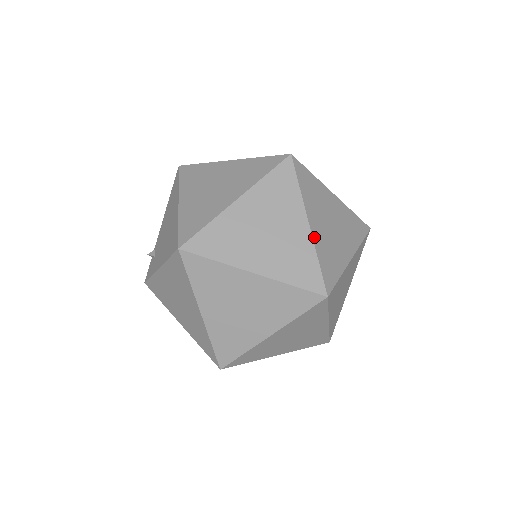
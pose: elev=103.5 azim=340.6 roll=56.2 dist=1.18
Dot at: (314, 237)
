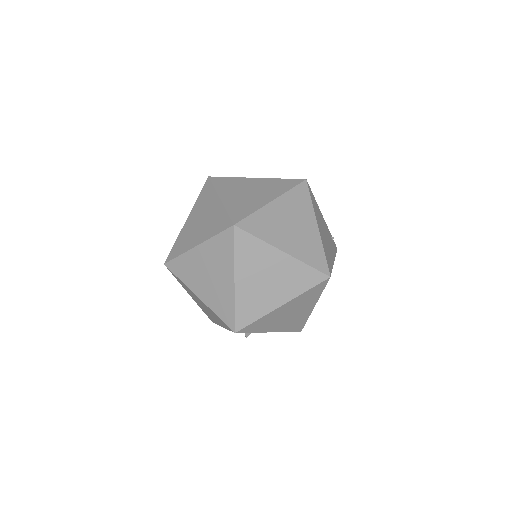
Dot at: (267, 207)
